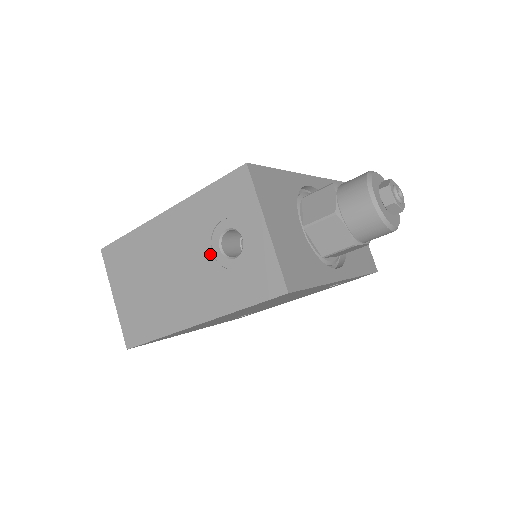
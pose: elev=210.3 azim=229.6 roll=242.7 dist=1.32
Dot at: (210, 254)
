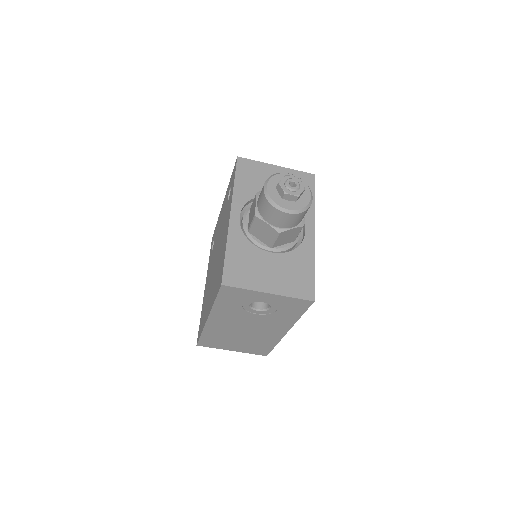
Dot at: (256, 315)
